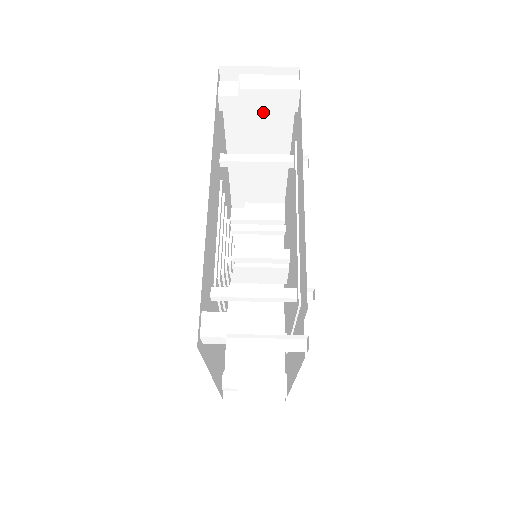
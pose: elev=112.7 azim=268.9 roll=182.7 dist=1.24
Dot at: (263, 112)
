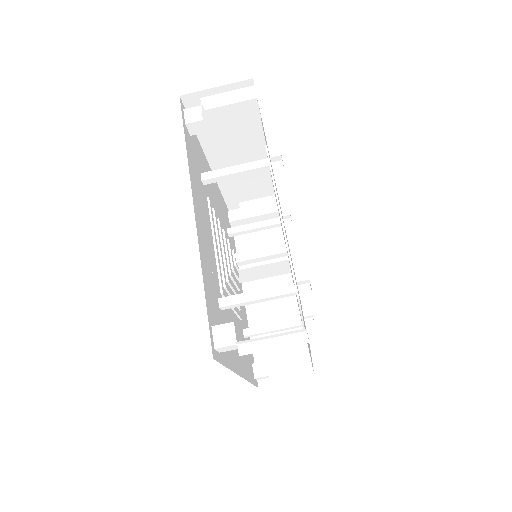
Dot at: occluded
